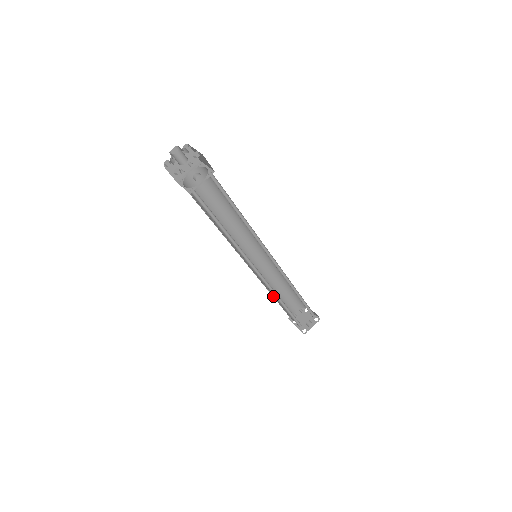
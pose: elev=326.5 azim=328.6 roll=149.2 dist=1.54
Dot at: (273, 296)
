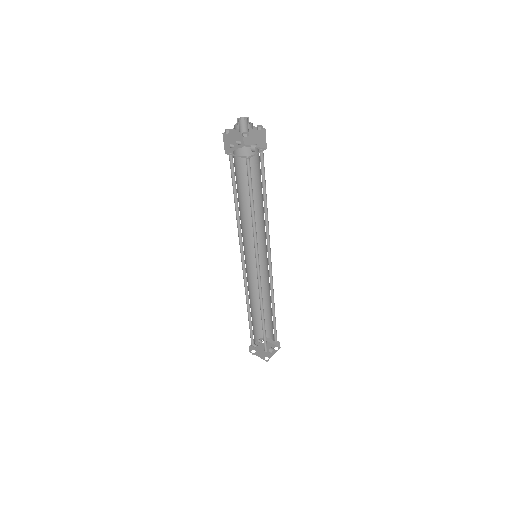
Dot at: occluded
